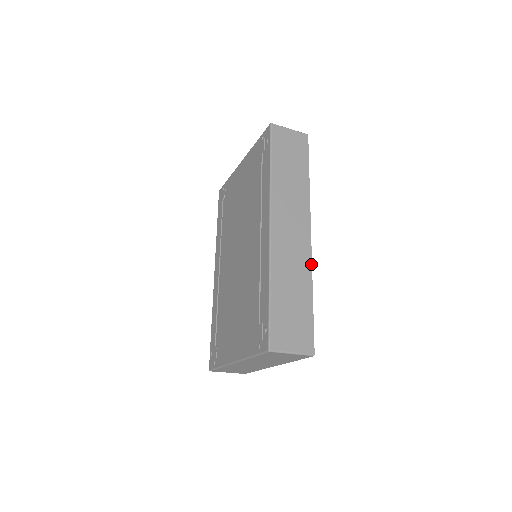
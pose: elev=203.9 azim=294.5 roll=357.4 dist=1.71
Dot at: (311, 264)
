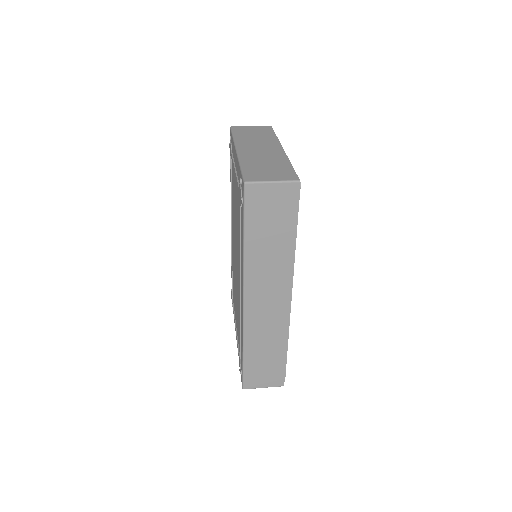
Dot at: (288, 325)
